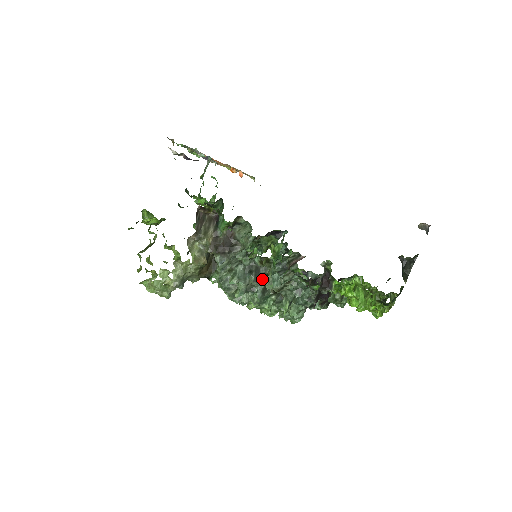
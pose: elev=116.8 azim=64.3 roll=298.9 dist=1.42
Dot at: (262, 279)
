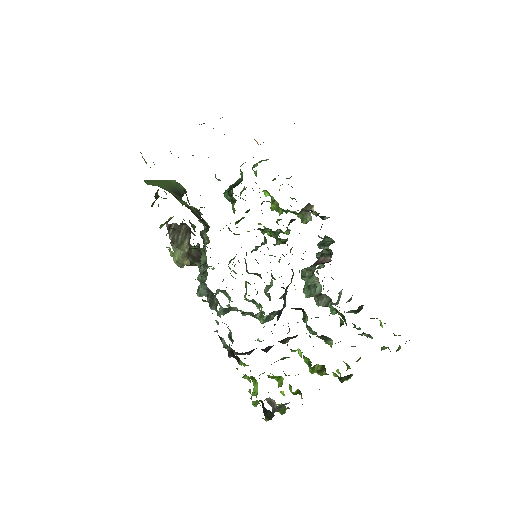
Dot at: (213, 307)
